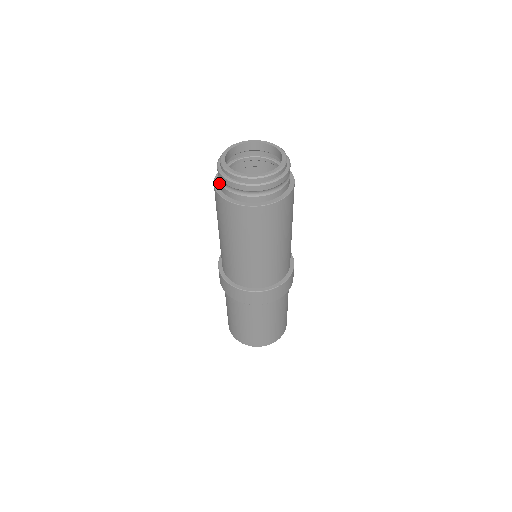
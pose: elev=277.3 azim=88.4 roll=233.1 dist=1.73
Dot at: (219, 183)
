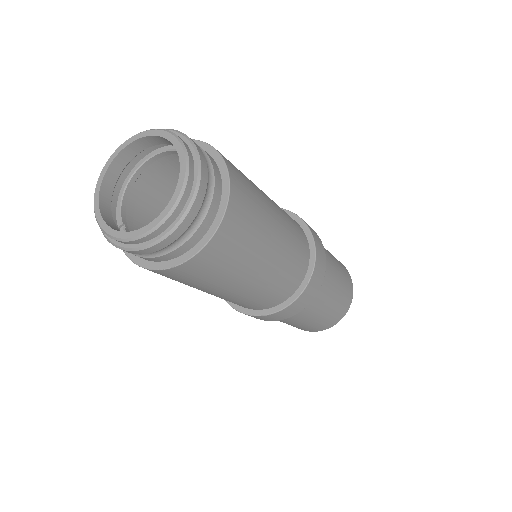
Dot at: occluded
